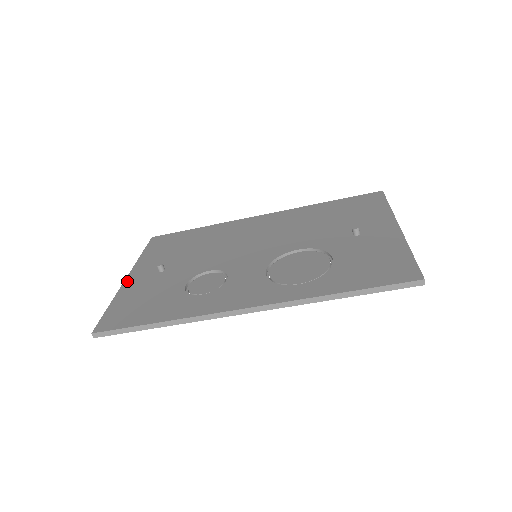
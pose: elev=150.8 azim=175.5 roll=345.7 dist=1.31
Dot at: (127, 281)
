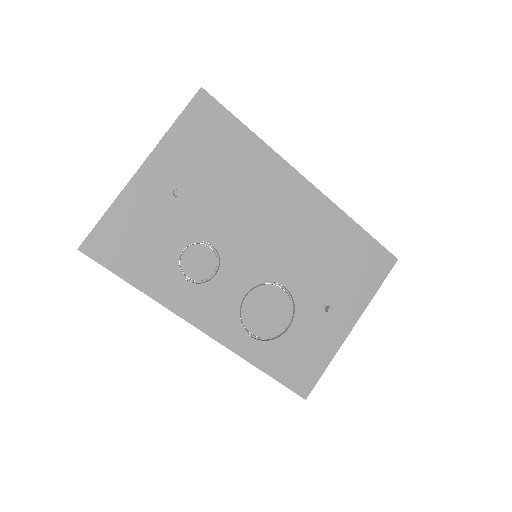
Dot at: (138, 178)
